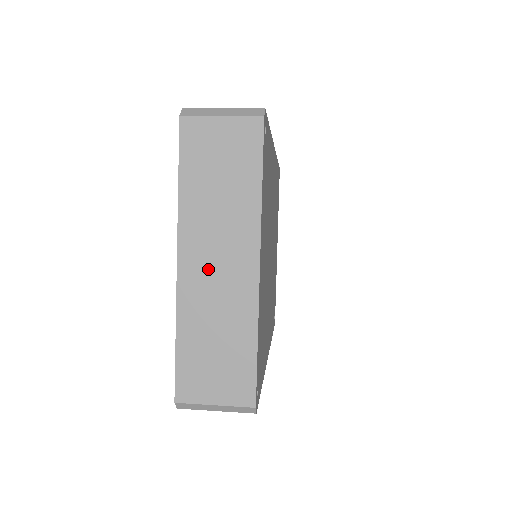
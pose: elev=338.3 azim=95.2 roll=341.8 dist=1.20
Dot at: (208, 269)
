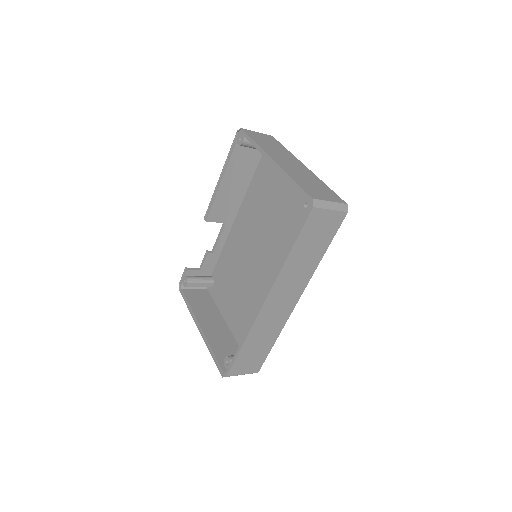
Dot at: (287, 163)
